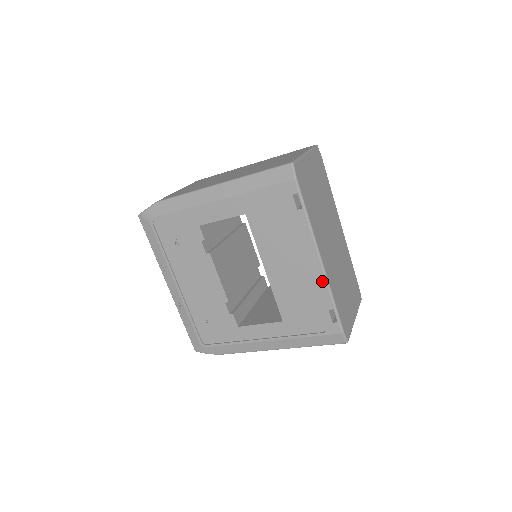
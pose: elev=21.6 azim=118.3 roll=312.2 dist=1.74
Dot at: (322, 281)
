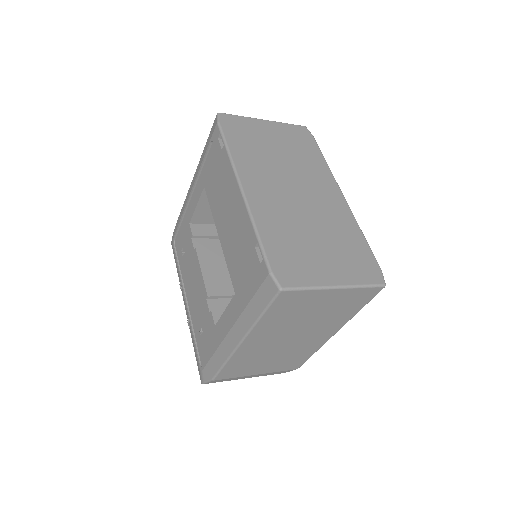
Dot at: (245, 213)
